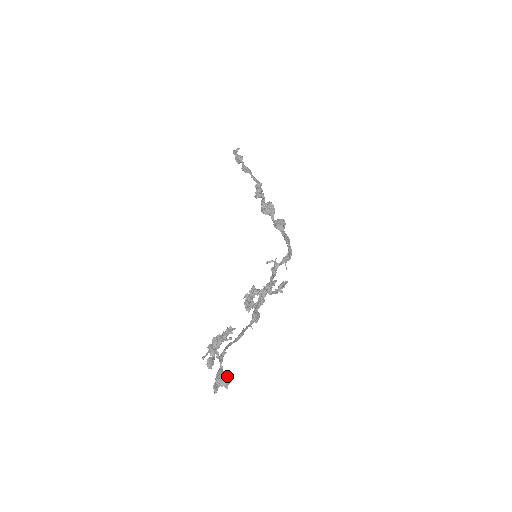
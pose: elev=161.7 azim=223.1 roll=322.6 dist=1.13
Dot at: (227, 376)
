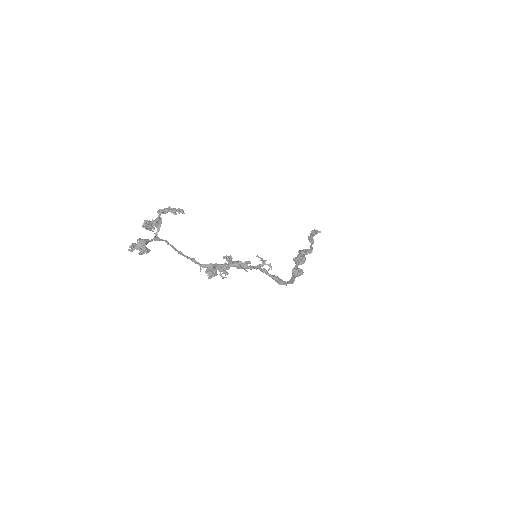
Dot at: occluded
